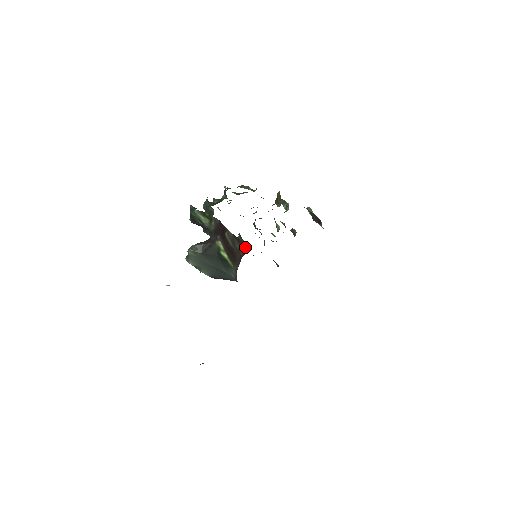
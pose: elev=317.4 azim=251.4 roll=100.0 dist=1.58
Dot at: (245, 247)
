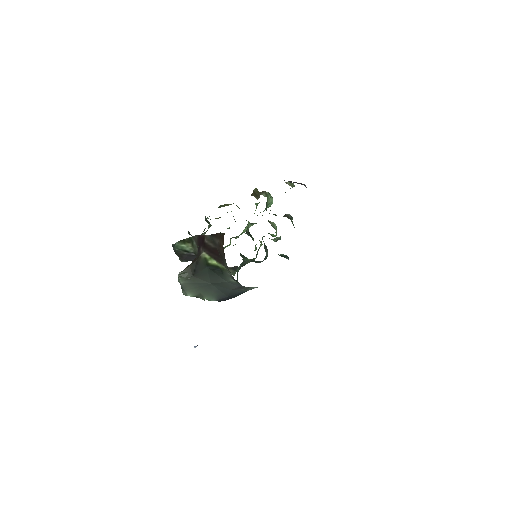
Dot at: (222, 235)
